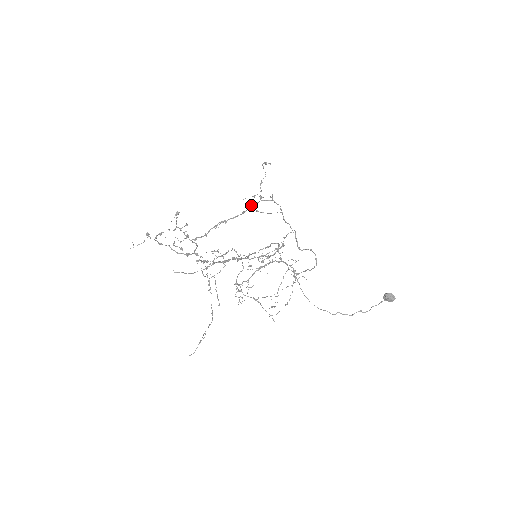
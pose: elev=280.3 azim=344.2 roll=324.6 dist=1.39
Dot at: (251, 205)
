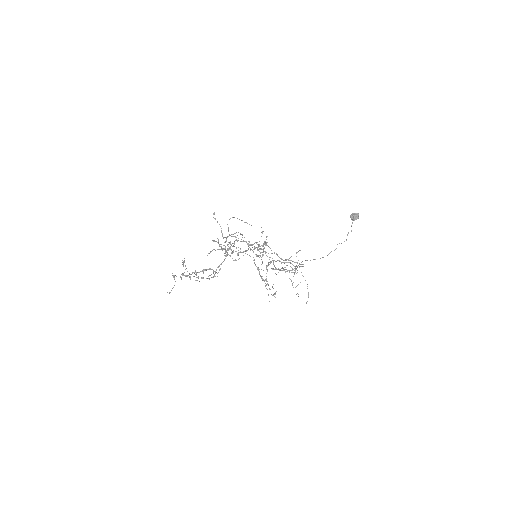
Dot at: (227, 248)
